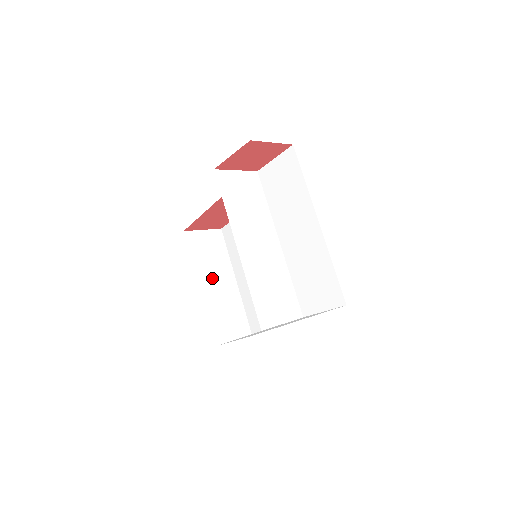
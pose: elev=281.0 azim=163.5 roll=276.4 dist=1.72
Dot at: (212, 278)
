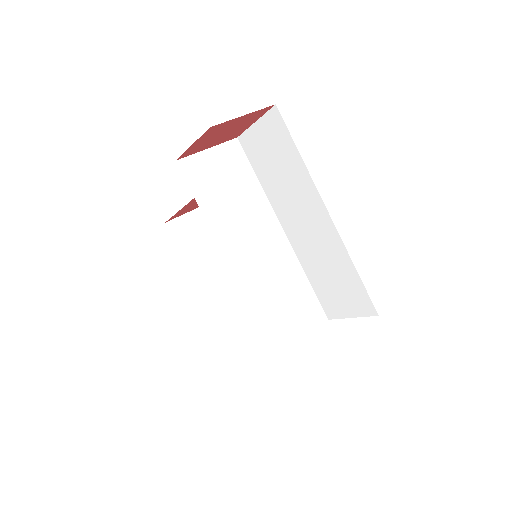
Dot at: (213, 270)
